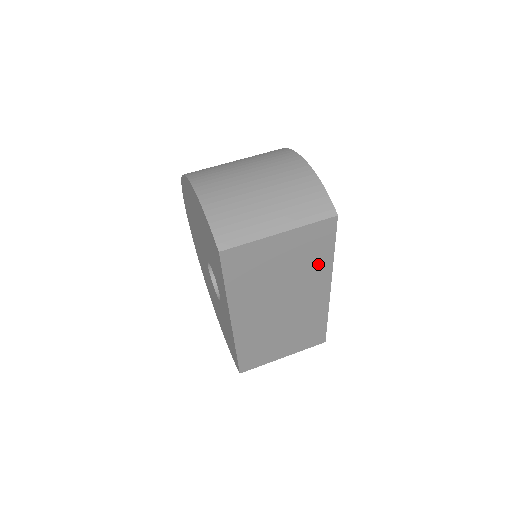
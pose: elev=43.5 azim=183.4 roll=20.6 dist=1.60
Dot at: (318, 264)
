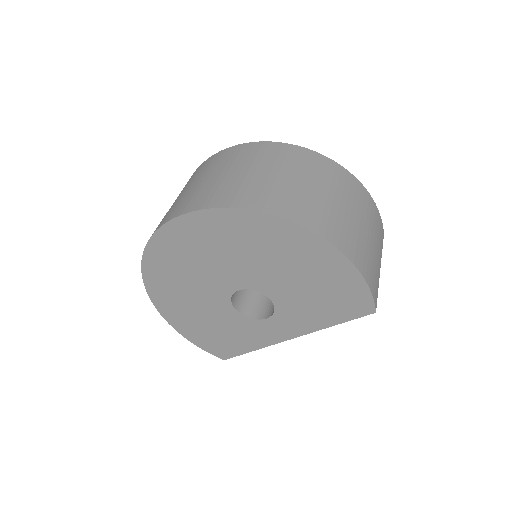
Dot at: occluded
